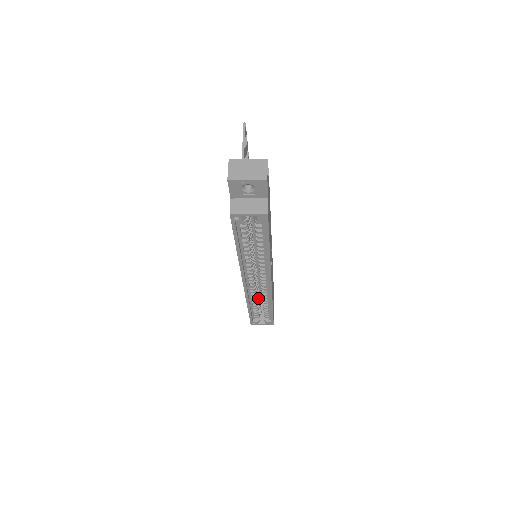
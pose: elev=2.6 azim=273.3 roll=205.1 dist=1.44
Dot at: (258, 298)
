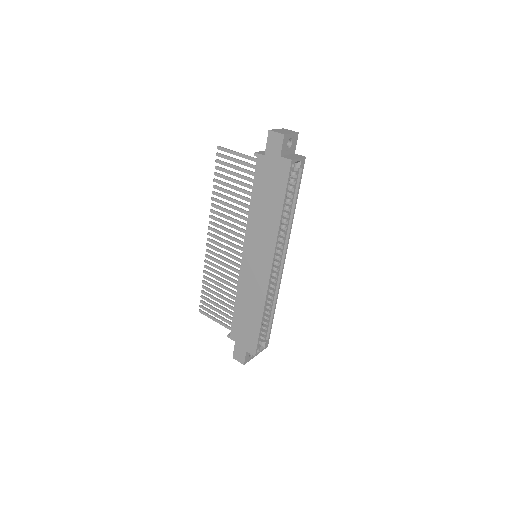
Dot at: occluded
